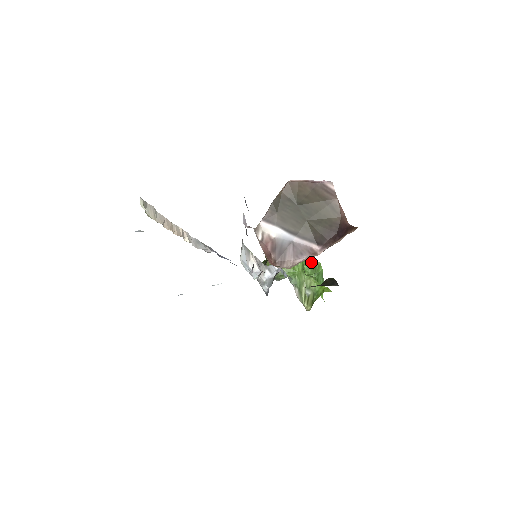
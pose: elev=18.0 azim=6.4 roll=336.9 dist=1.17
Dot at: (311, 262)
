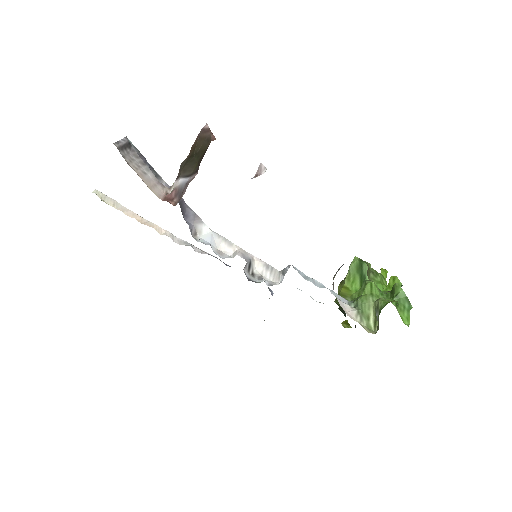
Dot at: occluded
